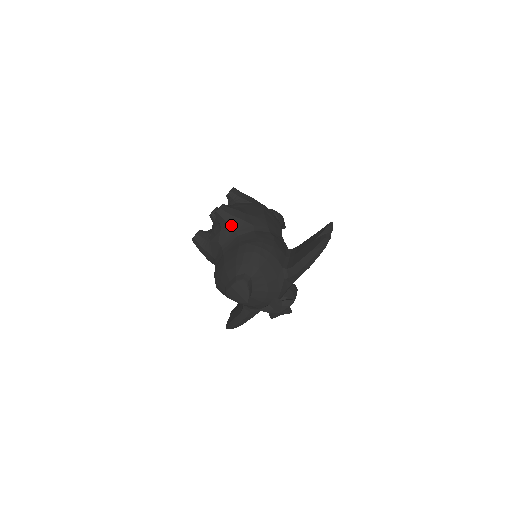
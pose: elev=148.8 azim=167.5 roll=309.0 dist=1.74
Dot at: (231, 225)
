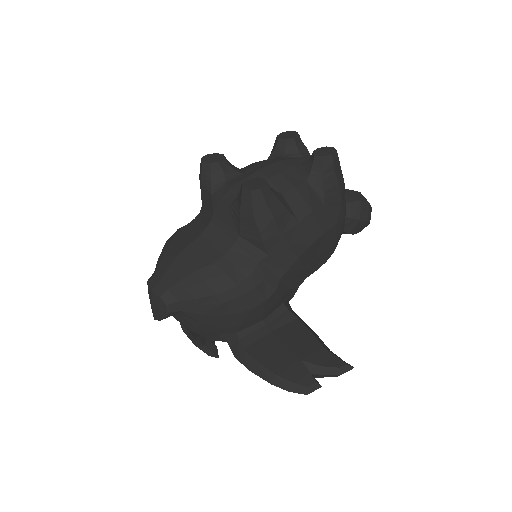
Dot at: (242, 223)
